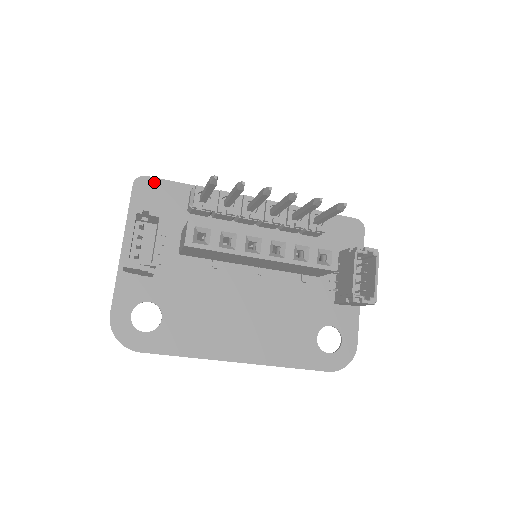
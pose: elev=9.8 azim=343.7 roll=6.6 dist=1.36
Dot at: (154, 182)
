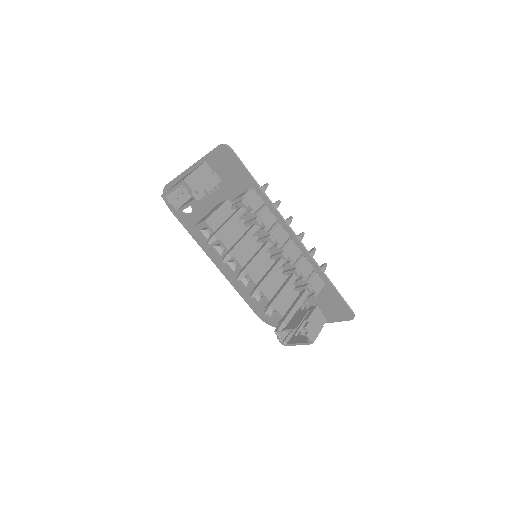
Dot at: (234, 158)
